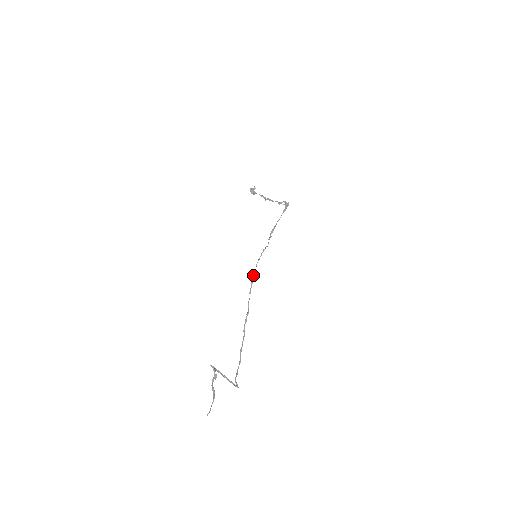
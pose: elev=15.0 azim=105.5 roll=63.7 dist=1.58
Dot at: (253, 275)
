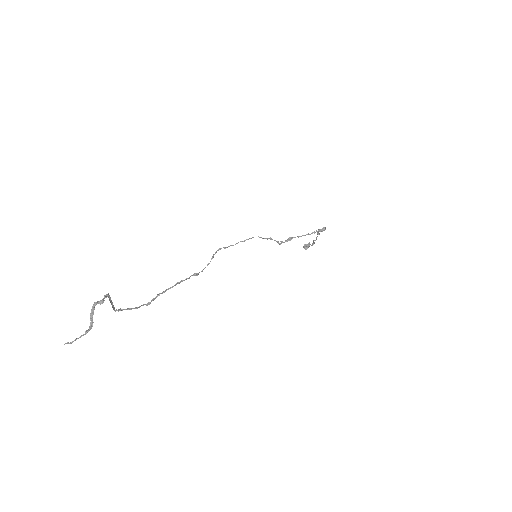
Dot at: (227, 247)
